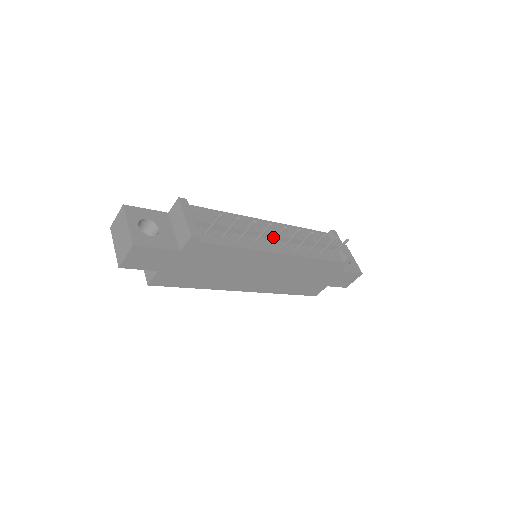
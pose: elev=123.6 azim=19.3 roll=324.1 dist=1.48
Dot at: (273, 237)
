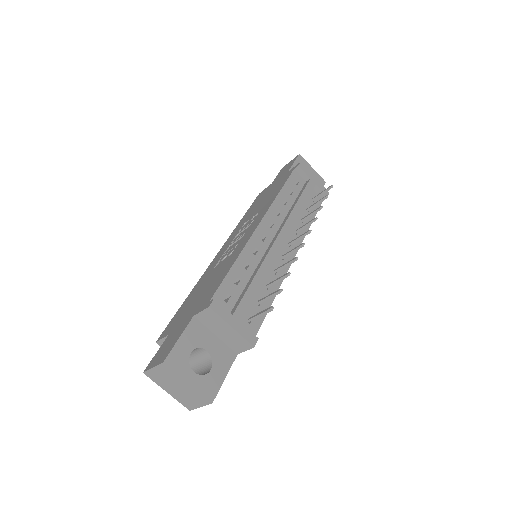
Dot at: (281, 245)
